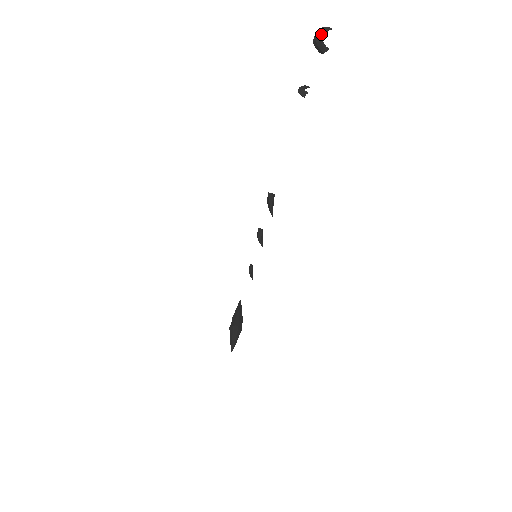
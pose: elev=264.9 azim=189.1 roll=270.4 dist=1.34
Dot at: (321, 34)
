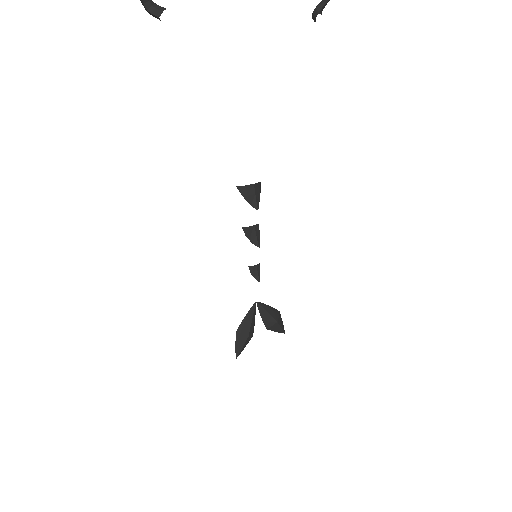
Dot at: (142, 1)
